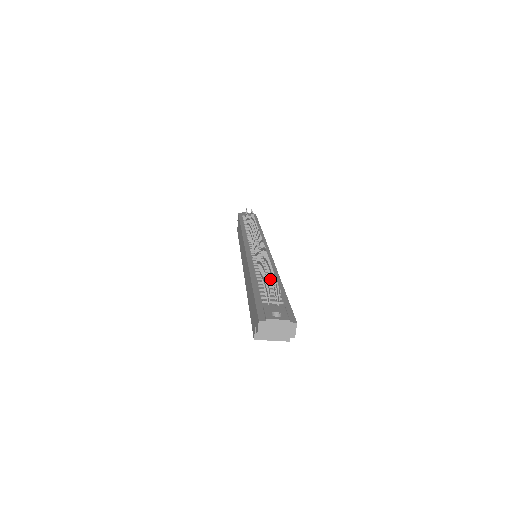
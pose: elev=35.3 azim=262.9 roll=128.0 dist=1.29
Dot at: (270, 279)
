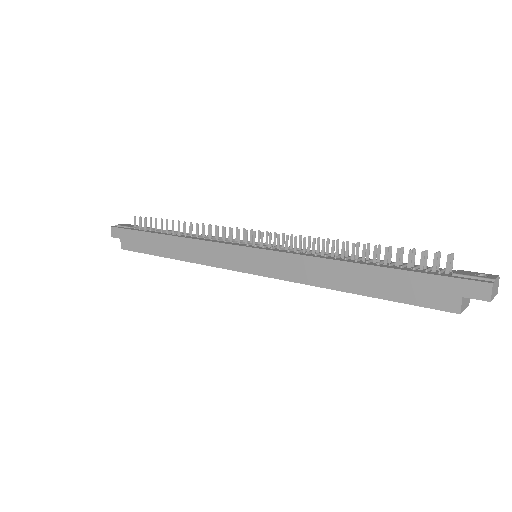
Dot at: occluded
